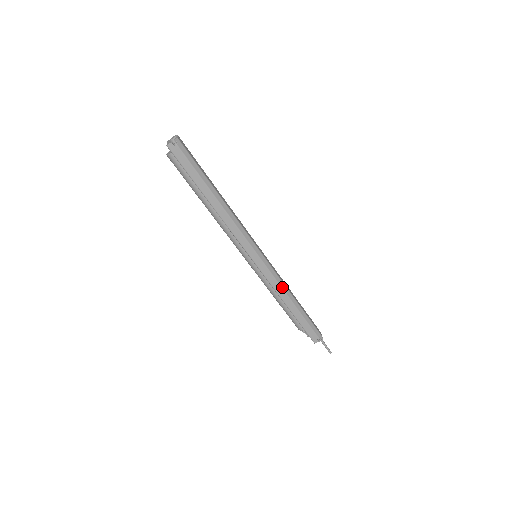
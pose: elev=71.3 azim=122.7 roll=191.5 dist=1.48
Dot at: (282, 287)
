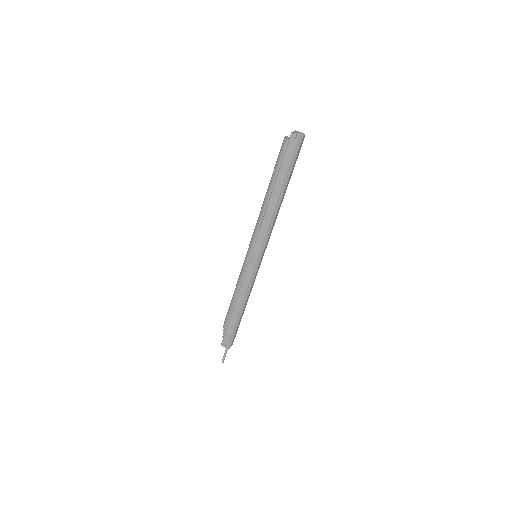
Dot at: (246, 292)
